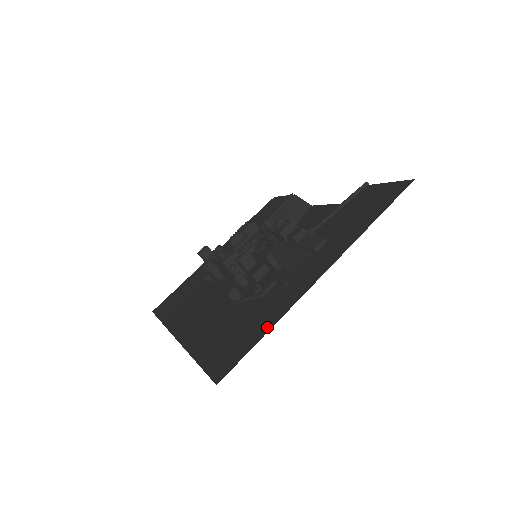
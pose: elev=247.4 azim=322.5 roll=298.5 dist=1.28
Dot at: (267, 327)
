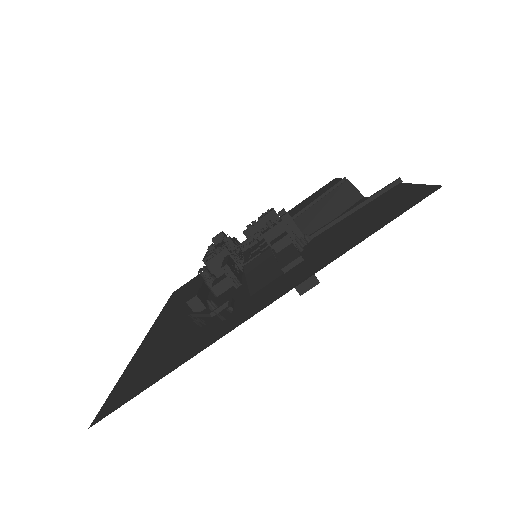
Dot at: (170, 369)
